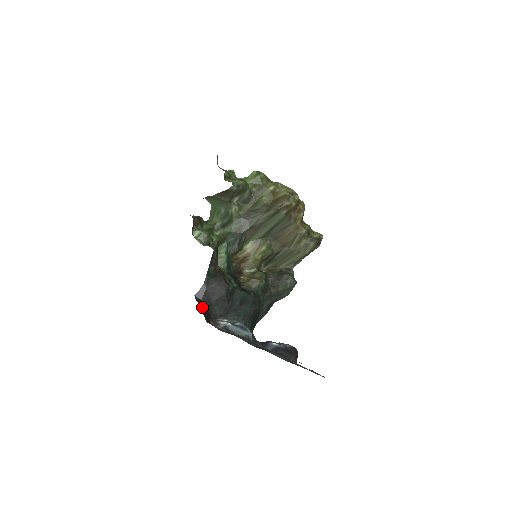
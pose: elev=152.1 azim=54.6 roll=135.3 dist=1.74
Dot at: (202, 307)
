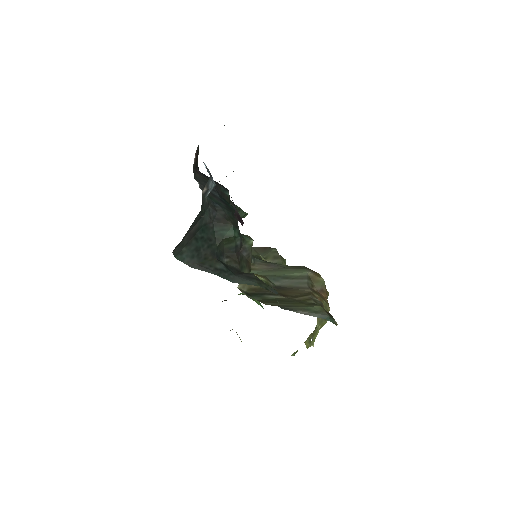
Dot at: occluded
